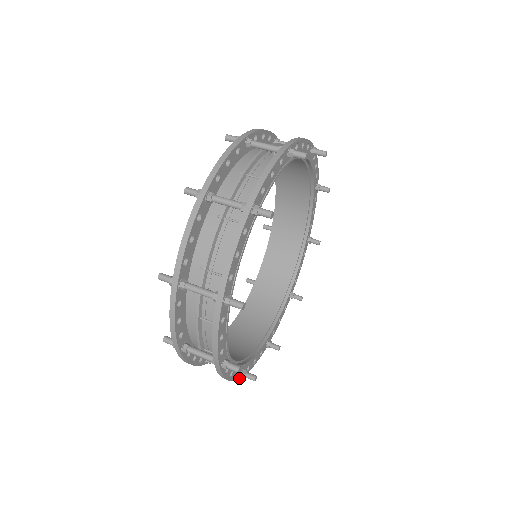
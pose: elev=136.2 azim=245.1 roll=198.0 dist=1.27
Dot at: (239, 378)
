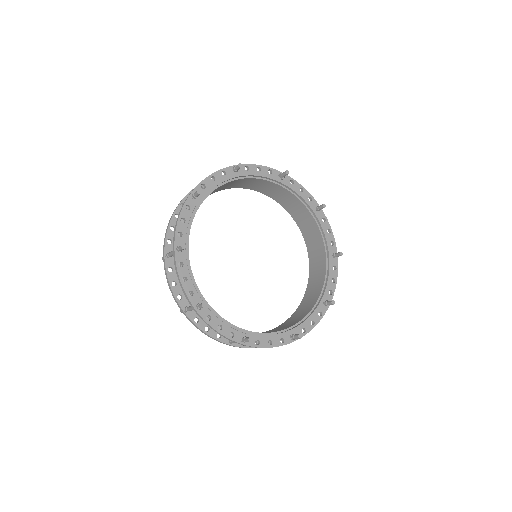
Dot at: (241, 343)
